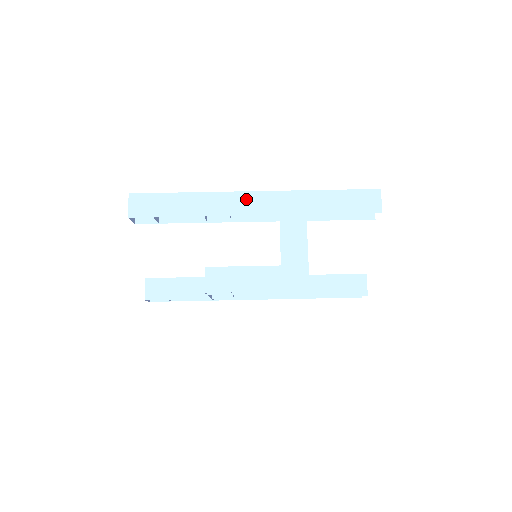
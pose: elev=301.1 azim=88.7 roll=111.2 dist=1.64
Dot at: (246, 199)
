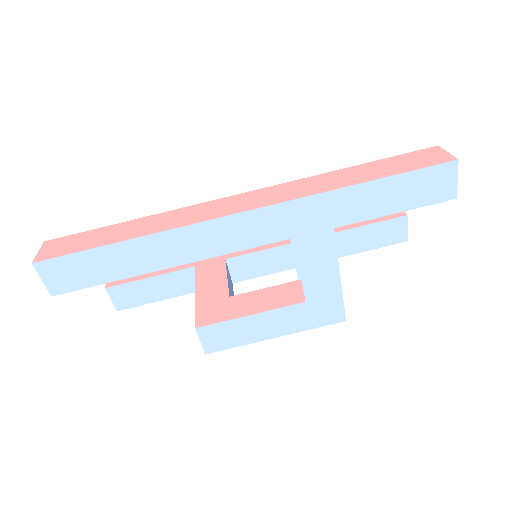
Dot at: (231, 227)
